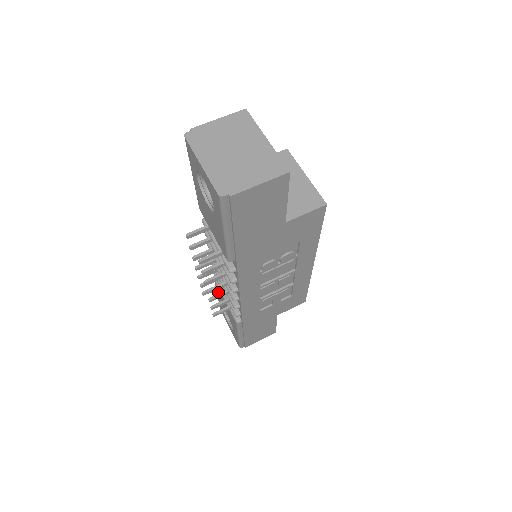
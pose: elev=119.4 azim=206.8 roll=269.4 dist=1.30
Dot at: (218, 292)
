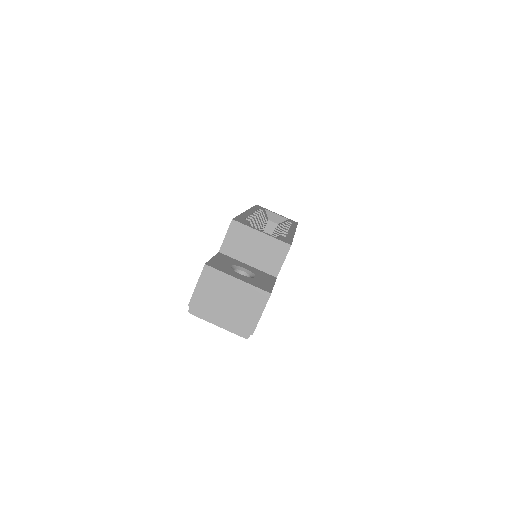
Dot at: occluded
